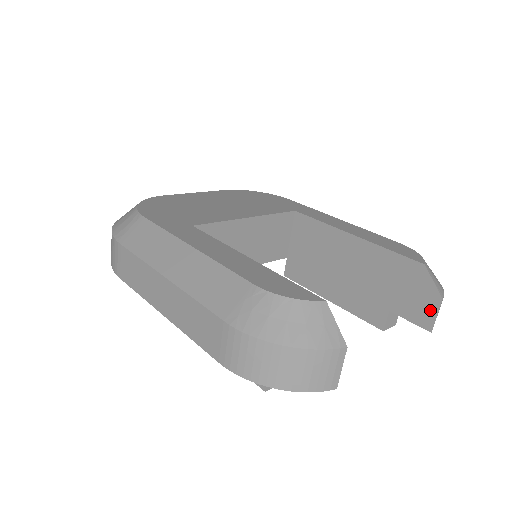
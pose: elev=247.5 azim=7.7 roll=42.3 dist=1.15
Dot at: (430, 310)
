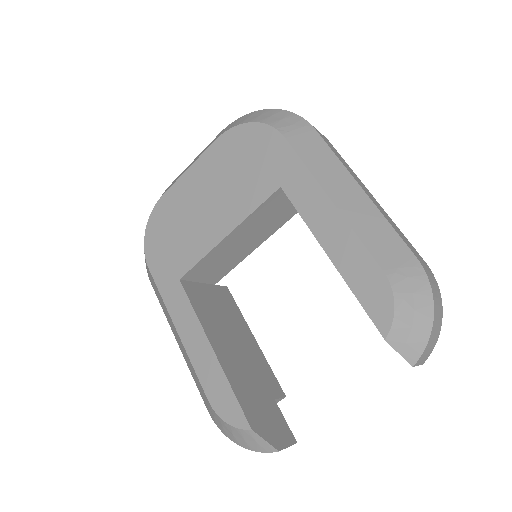
Dot at: occluded
